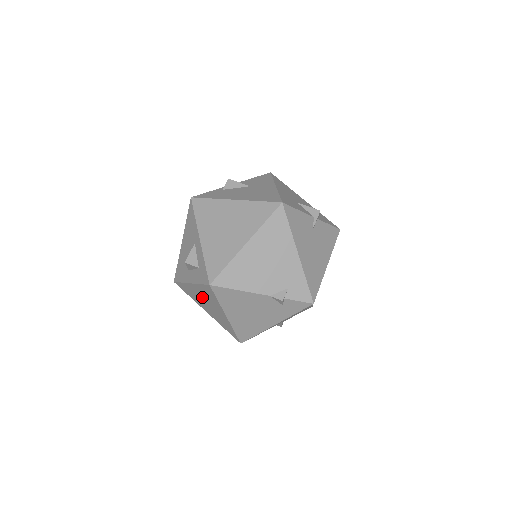
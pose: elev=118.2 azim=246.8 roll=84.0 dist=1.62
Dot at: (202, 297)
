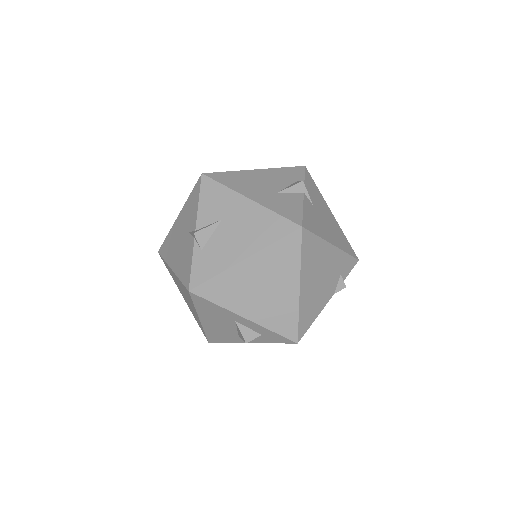
Dot at: occluded
